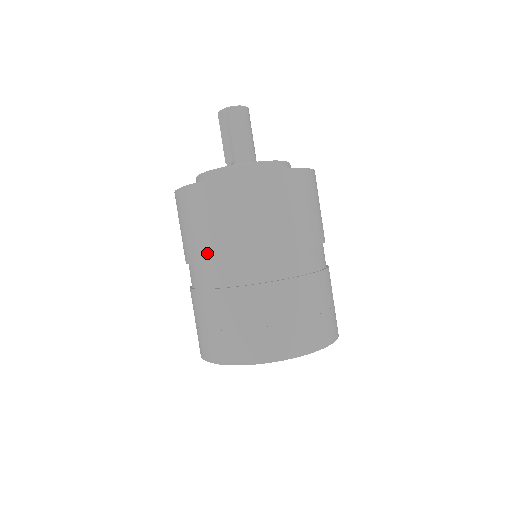
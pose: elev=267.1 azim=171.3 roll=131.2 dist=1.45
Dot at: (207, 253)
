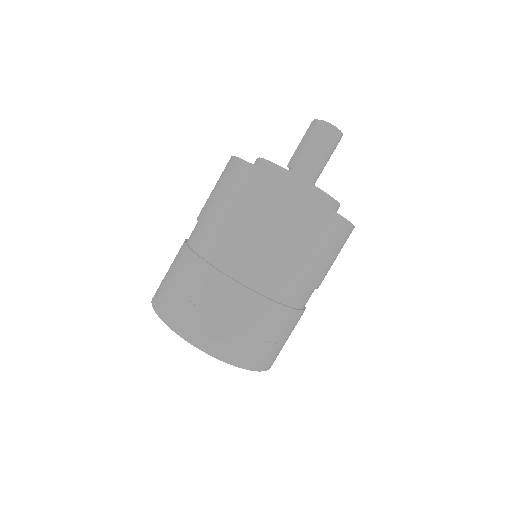
Dot at: (206, 218)
